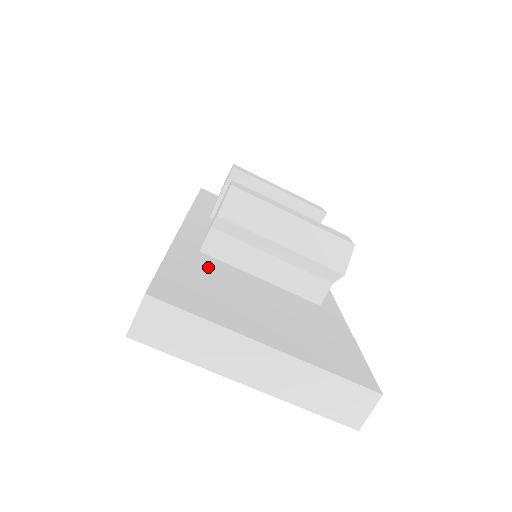
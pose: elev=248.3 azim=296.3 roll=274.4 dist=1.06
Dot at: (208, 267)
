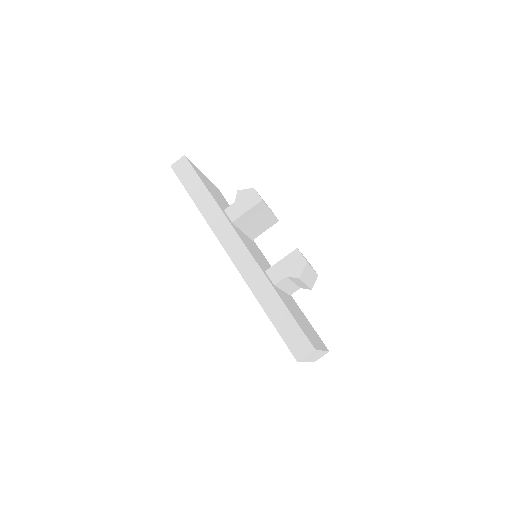
Dot at: (286, 301)
